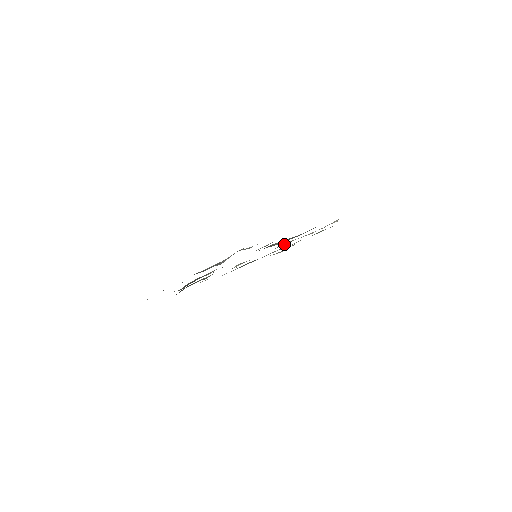
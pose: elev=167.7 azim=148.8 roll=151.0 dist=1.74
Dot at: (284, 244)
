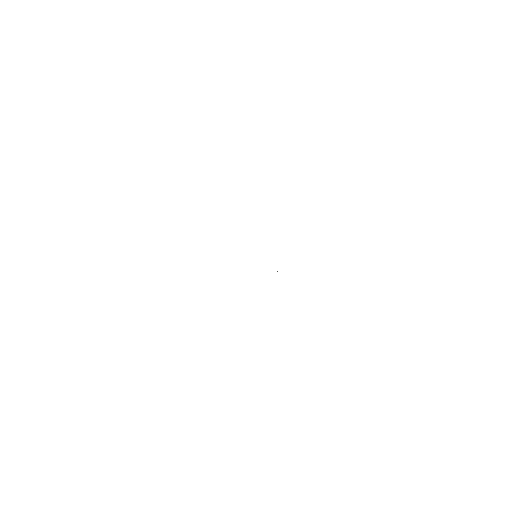
Dot at: occluded
